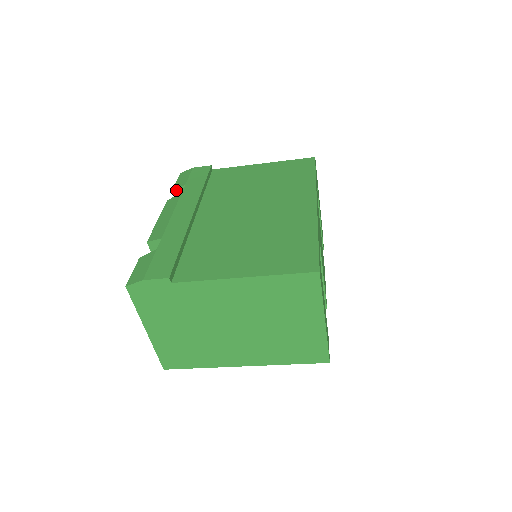
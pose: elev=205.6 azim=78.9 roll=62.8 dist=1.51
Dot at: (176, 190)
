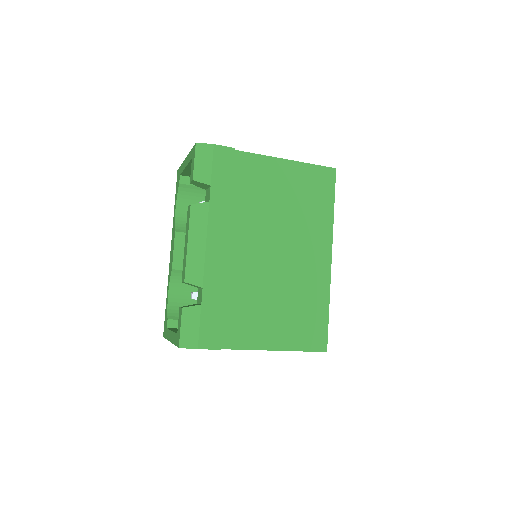
Dot at: (196, 182)
